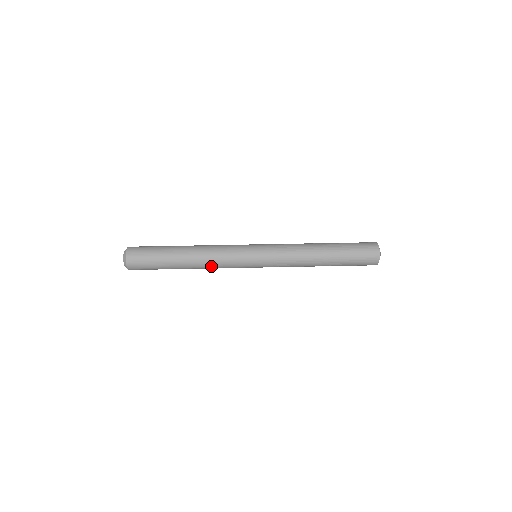
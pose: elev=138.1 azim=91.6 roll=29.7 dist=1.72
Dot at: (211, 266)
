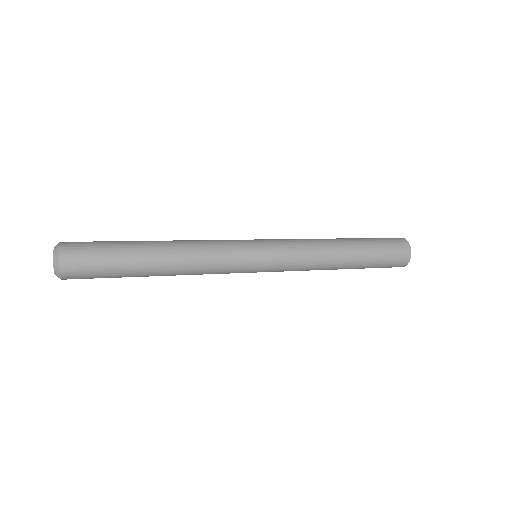
Dot at: (195, 272)
